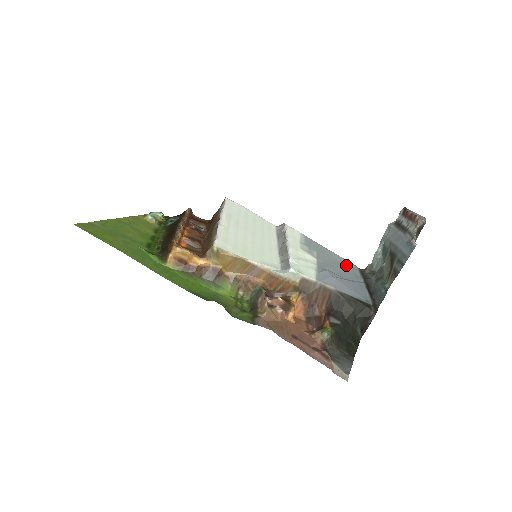
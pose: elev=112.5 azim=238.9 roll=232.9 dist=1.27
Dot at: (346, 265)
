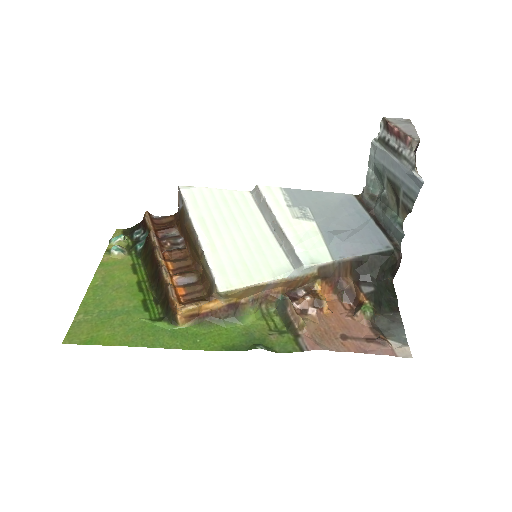
Dot at: (343, 203)
